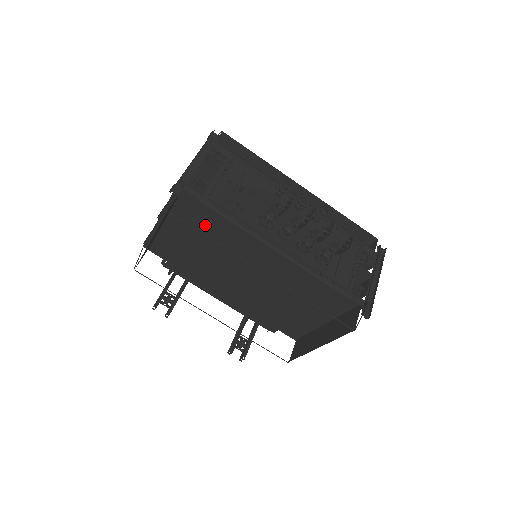
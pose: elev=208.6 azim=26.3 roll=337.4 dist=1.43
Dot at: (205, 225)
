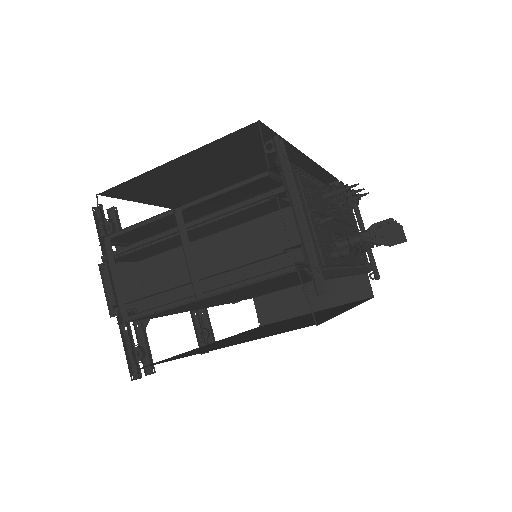
Dot at: (275, 281)
